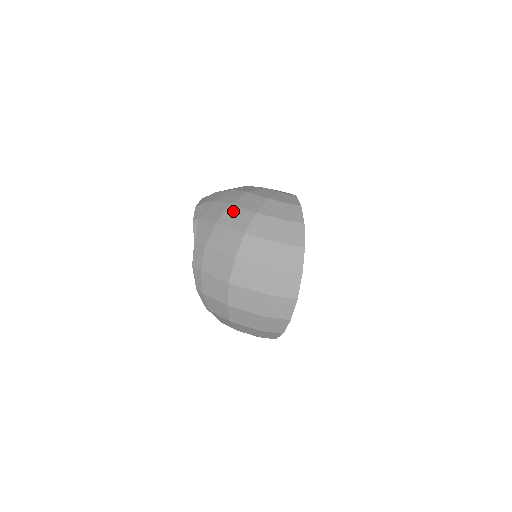
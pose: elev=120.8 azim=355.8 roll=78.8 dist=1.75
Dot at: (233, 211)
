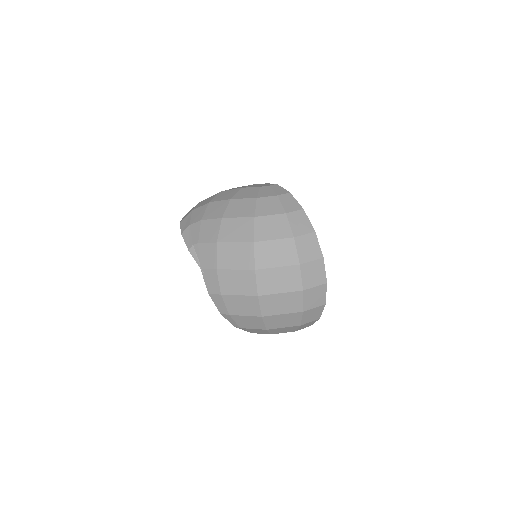
Dot at: (229, 224)
